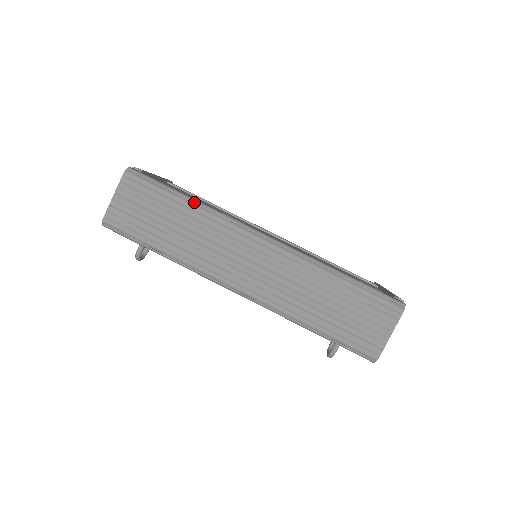
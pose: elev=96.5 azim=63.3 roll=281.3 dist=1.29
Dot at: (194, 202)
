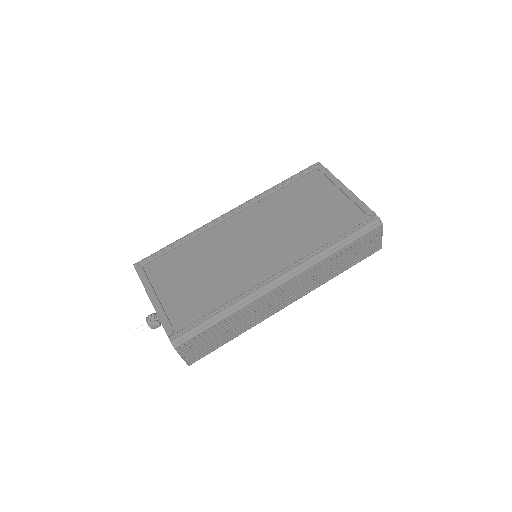
Dot at: (227, 312)
